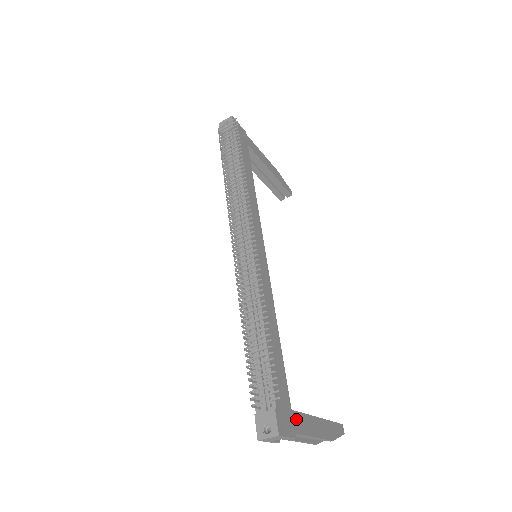
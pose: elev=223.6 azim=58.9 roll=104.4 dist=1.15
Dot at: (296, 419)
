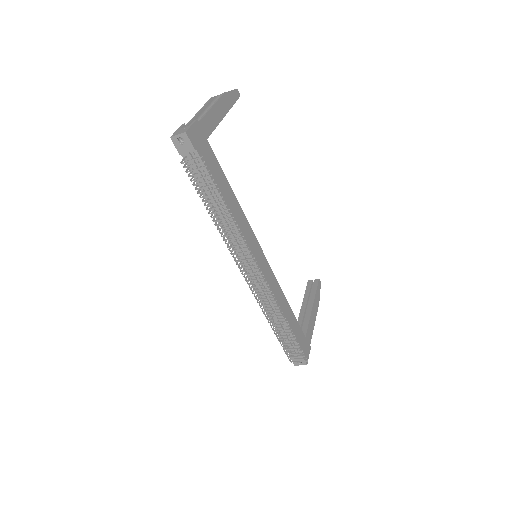
Dot at: (308, 337)
